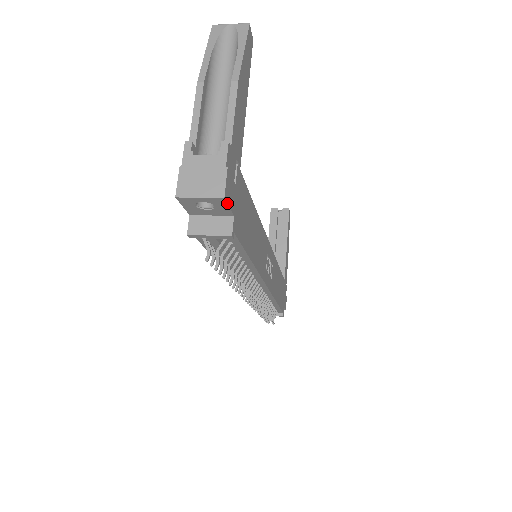
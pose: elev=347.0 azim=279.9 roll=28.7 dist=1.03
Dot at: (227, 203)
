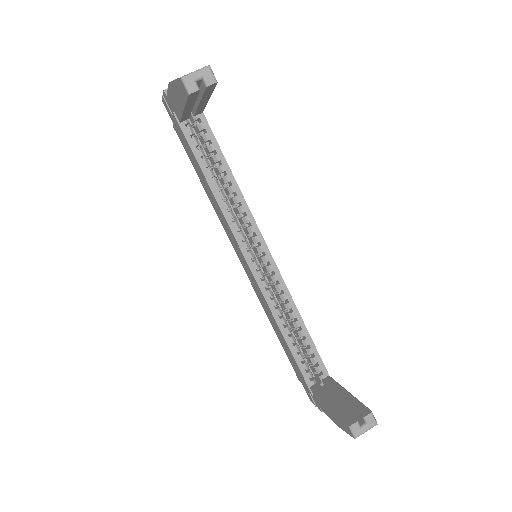
Dot at: occluded
